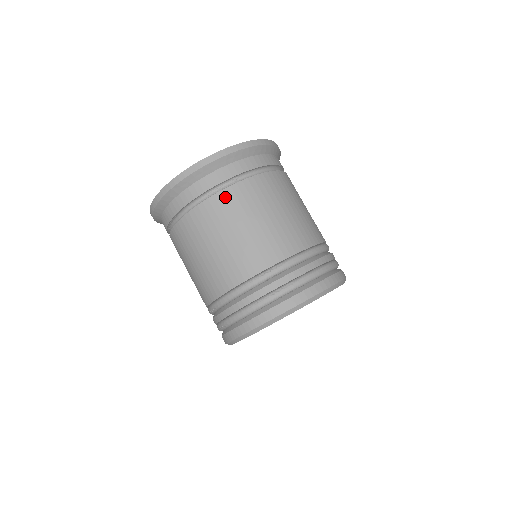
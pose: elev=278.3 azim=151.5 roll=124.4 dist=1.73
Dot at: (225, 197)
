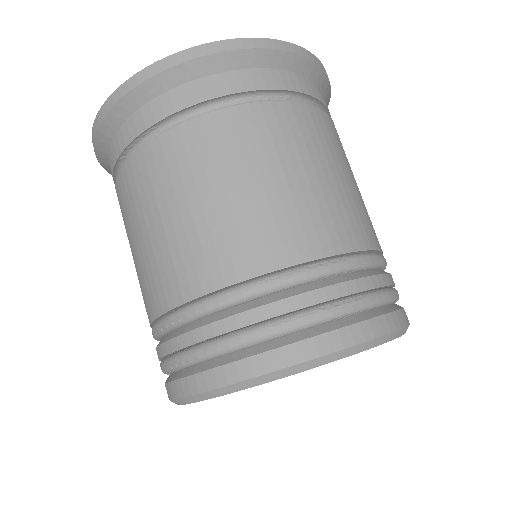
Dot at: (269, 114)
